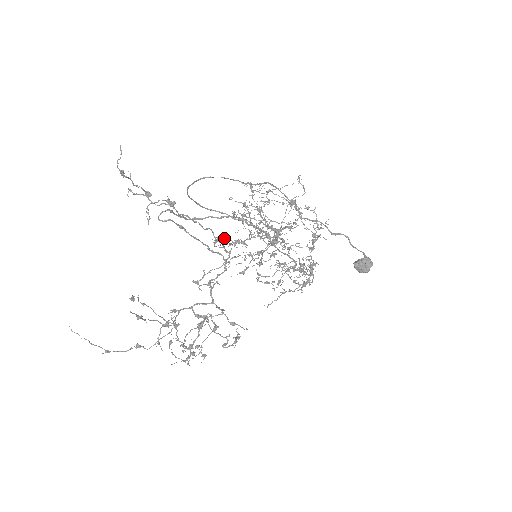
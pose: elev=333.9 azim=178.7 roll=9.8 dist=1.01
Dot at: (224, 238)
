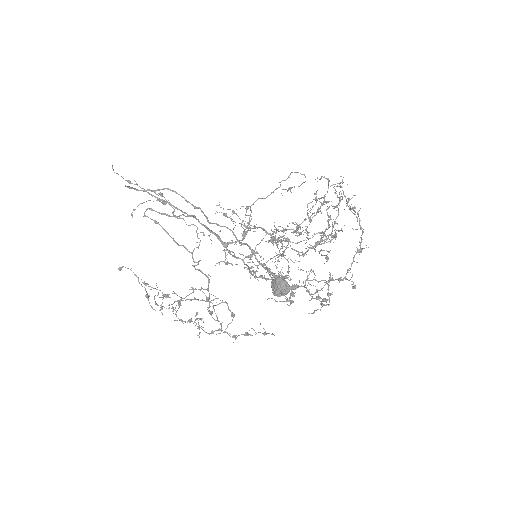
Dot at: occluded
